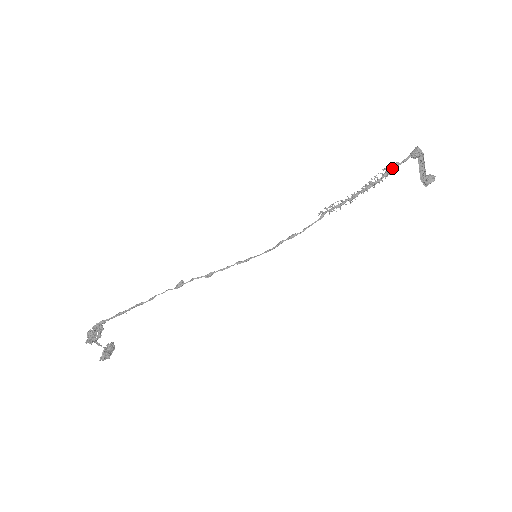
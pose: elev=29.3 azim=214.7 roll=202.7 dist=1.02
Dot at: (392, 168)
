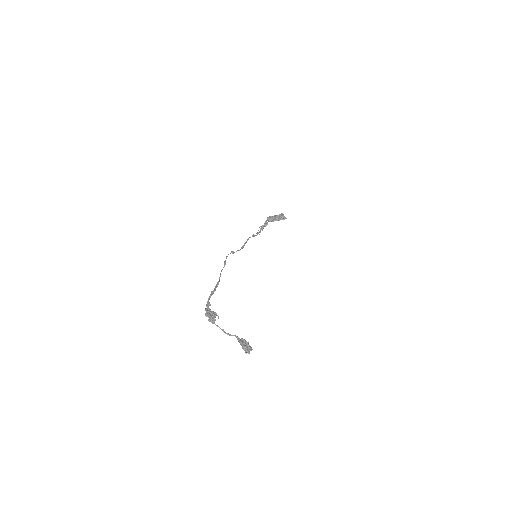
Dot at: (265, 222)
